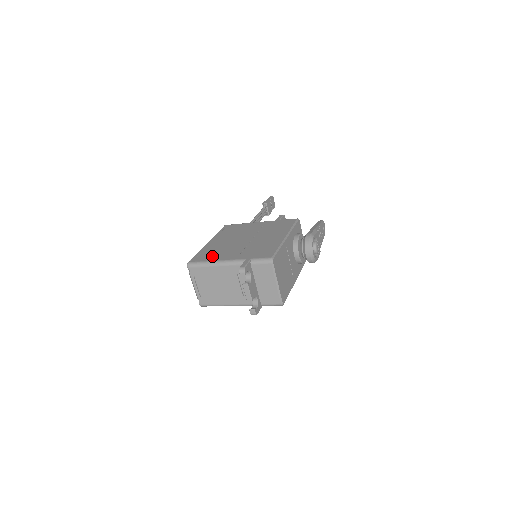
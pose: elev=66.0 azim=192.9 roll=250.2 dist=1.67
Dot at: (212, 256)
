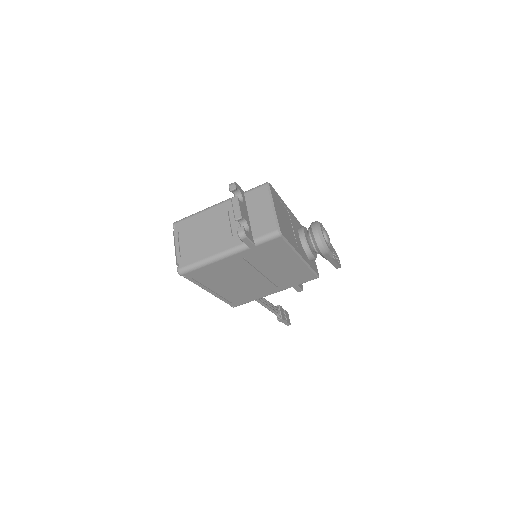
Dot at: occluded
